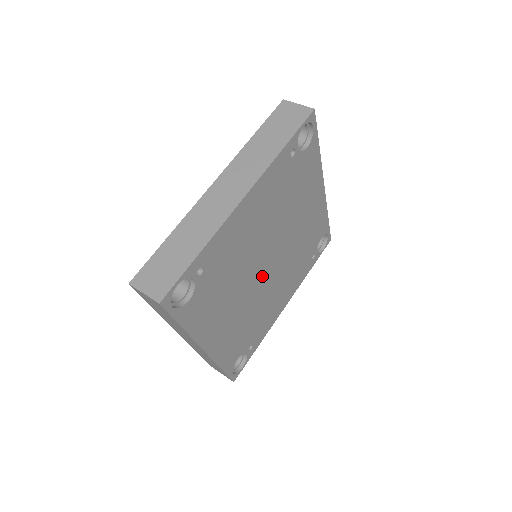
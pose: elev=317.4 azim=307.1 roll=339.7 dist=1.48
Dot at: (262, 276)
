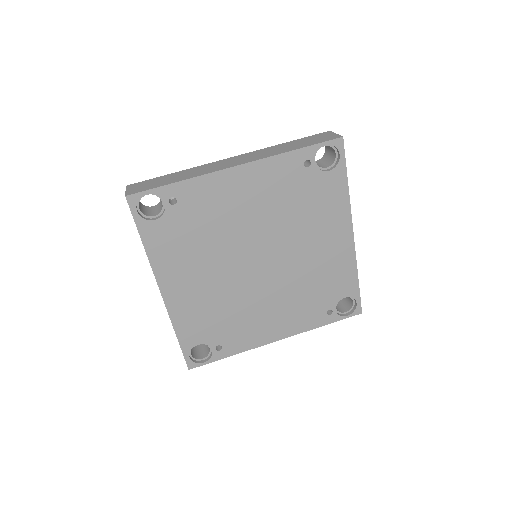
Dot at: (248, 271)
